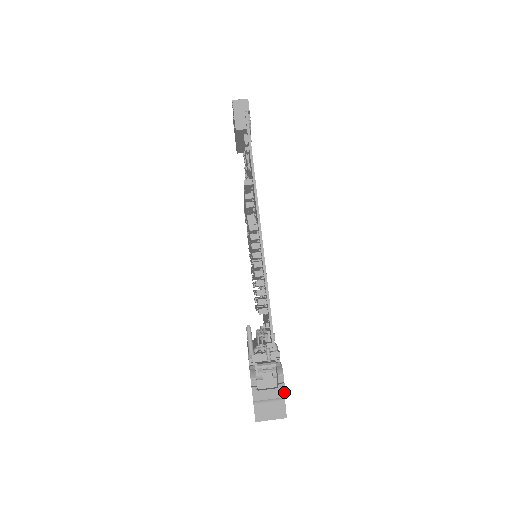
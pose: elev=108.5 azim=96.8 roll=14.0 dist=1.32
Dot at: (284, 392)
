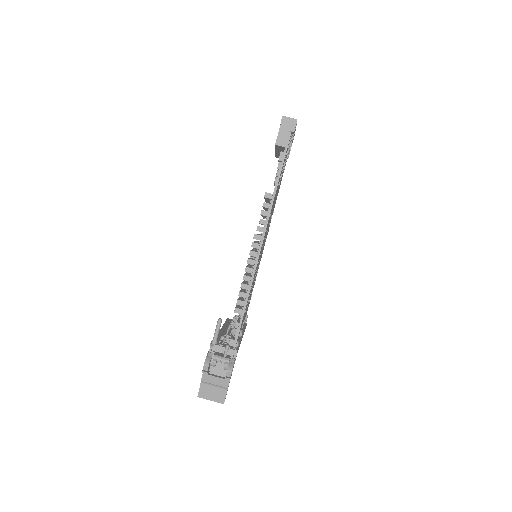
Dot at: occluded
